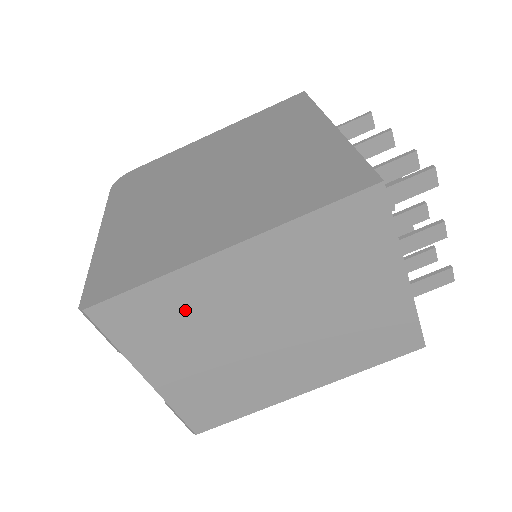
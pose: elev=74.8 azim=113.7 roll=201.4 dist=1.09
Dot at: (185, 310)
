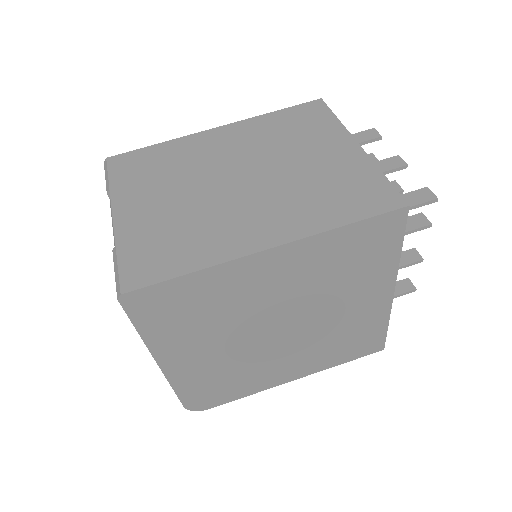
Dot at: (174, 161)
